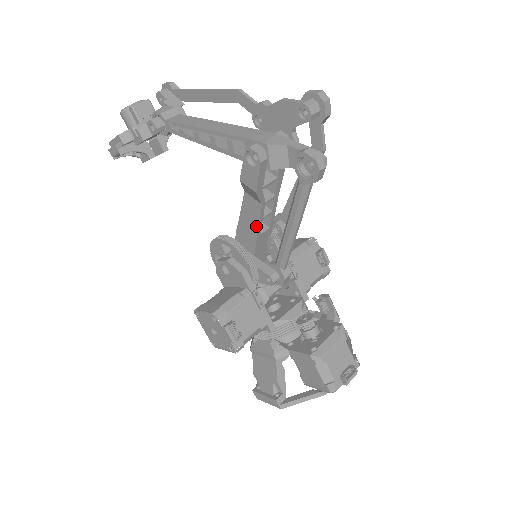
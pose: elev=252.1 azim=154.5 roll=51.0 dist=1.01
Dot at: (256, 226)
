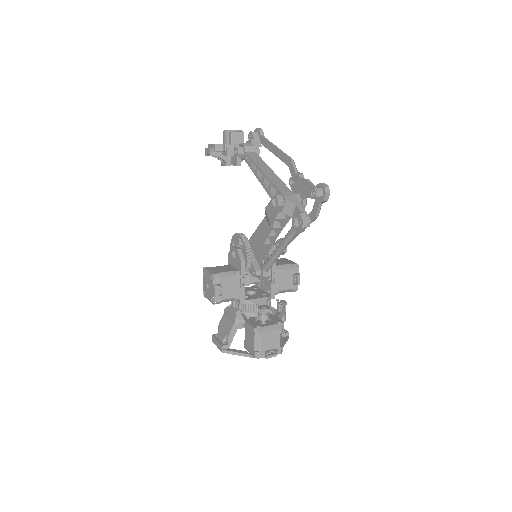
Dot at: (263, 238)
